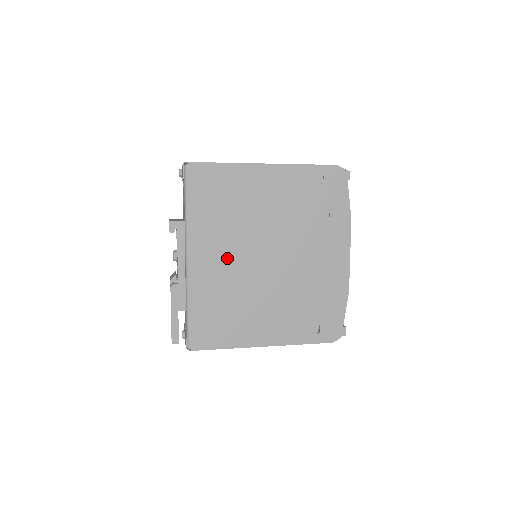
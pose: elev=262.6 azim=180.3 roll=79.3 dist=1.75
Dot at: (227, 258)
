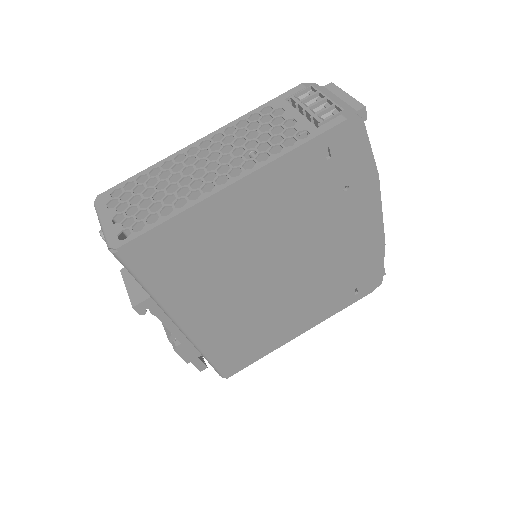
Dot at: (229, 302)
